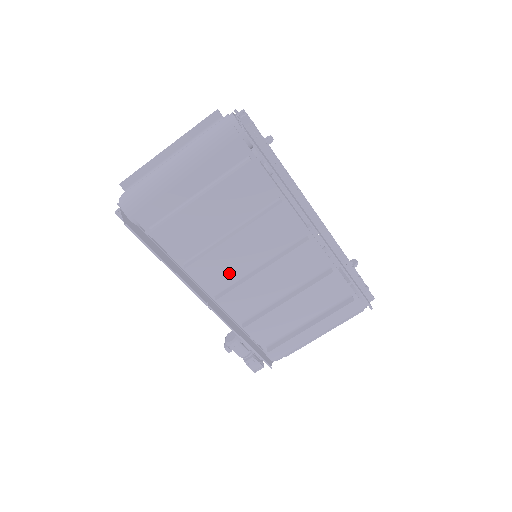
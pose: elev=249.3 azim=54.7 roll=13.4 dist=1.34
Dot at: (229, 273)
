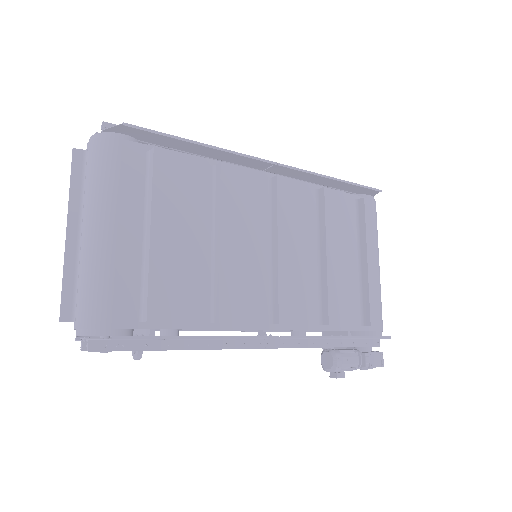
Dot at: (257, 286)
